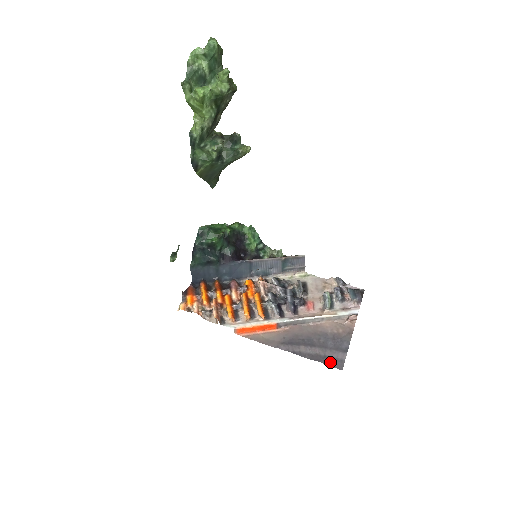
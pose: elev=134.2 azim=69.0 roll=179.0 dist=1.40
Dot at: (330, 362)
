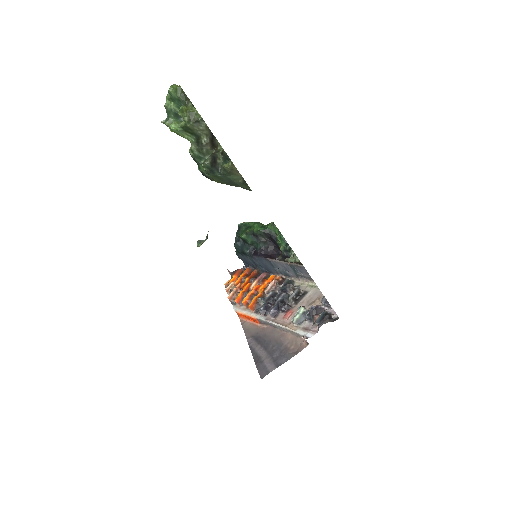
Dot at: (260, 368)
